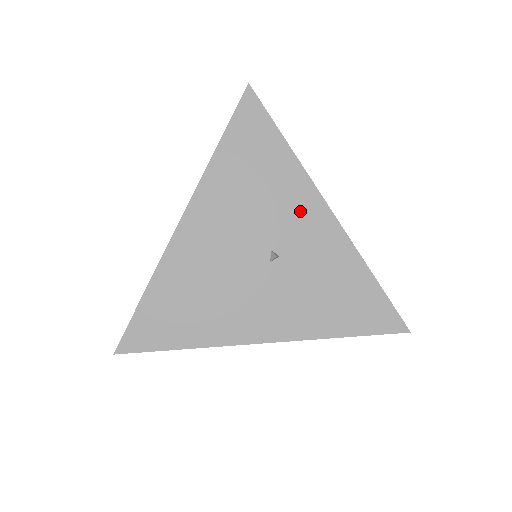
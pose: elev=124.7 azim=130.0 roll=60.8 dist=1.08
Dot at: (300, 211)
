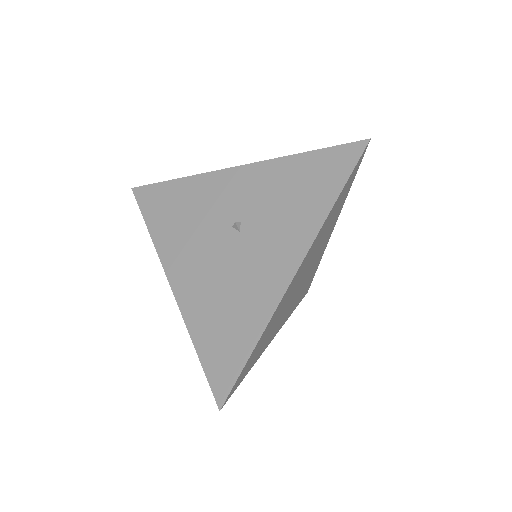
Dot at: (222, 190)
